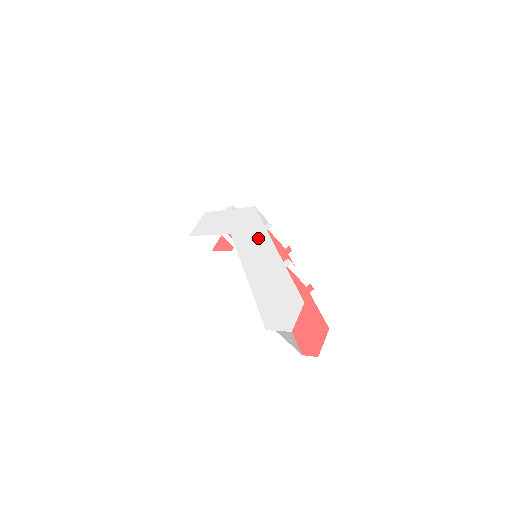
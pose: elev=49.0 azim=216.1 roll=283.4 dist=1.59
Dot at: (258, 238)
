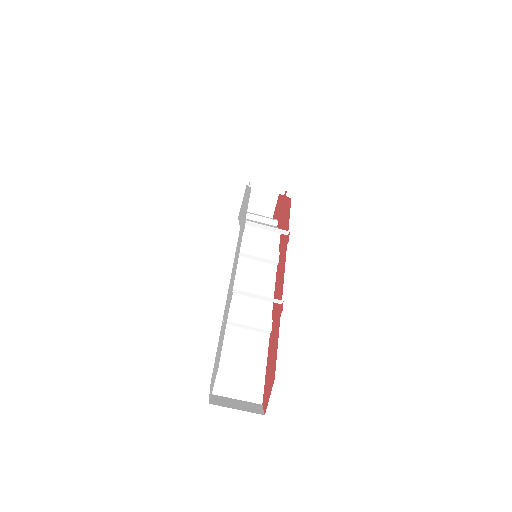
Dot at: (239, 244)
